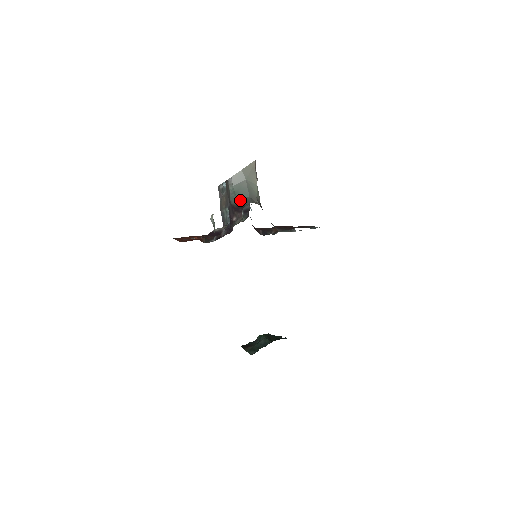
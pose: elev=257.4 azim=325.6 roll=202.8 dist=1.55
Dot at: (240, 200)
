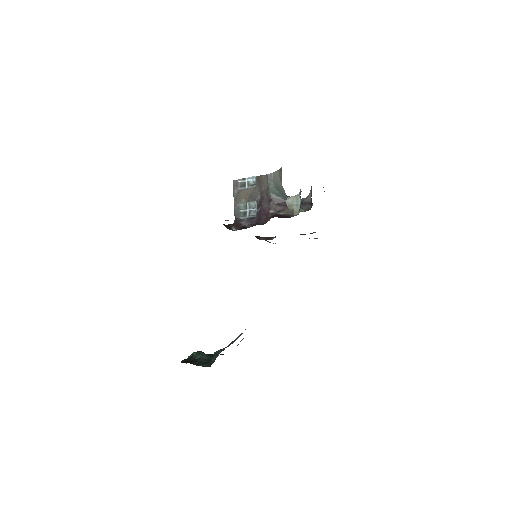
Dot at: (283, 195)
